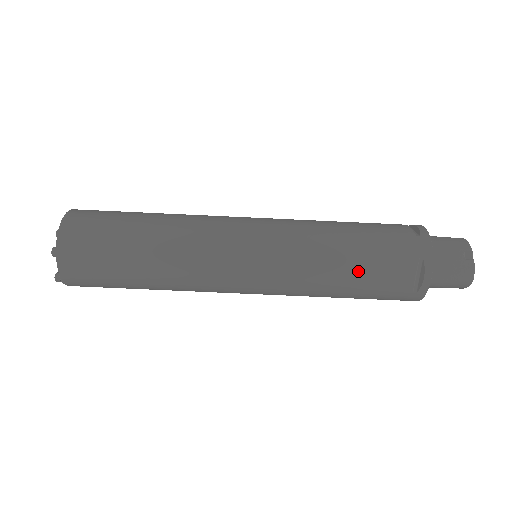
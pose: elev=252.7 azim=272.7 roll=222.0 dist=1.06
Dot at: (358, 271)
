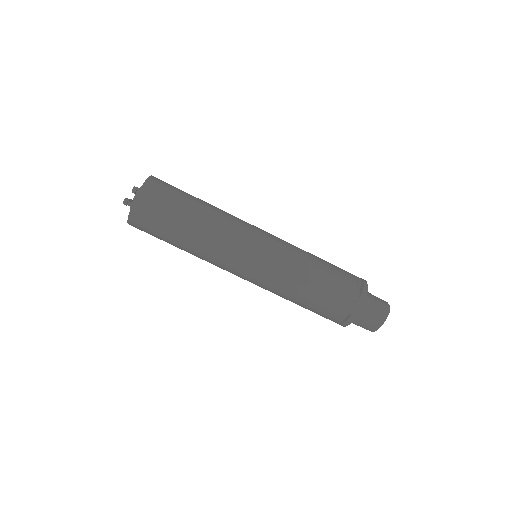
Dot at: (326, 267)
